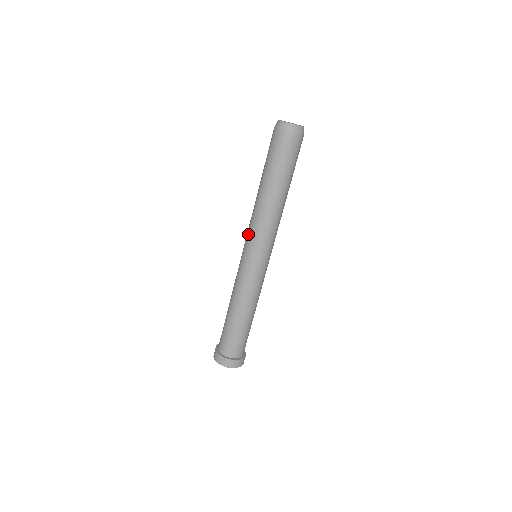
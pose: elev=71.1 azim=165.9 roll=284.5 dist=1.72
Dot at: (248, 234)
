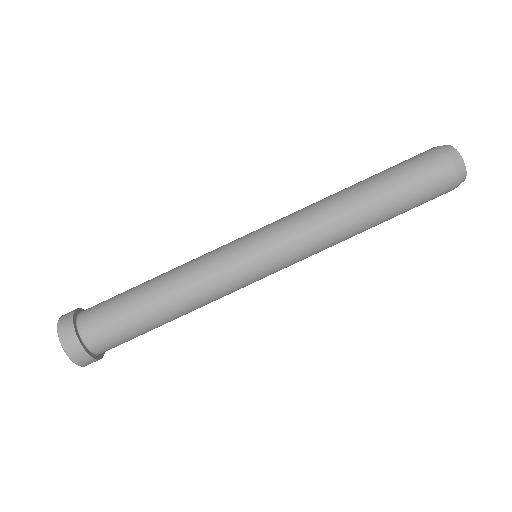
Dot at: occluded
